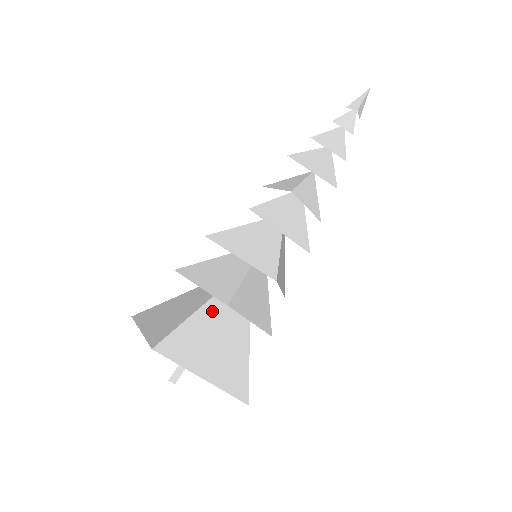
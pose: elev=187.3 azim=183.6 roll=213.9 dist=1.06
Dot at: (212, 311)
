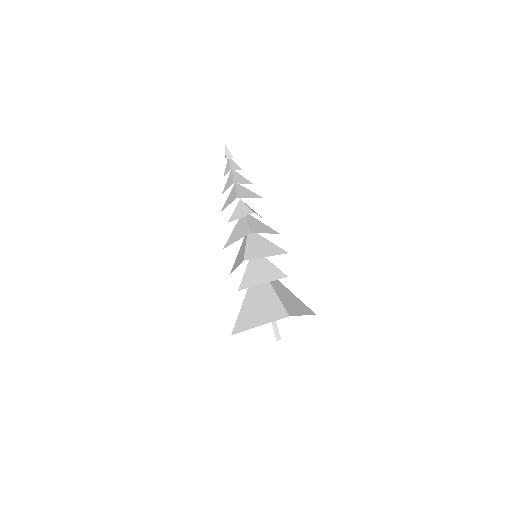
Dot at: (249, 298)
